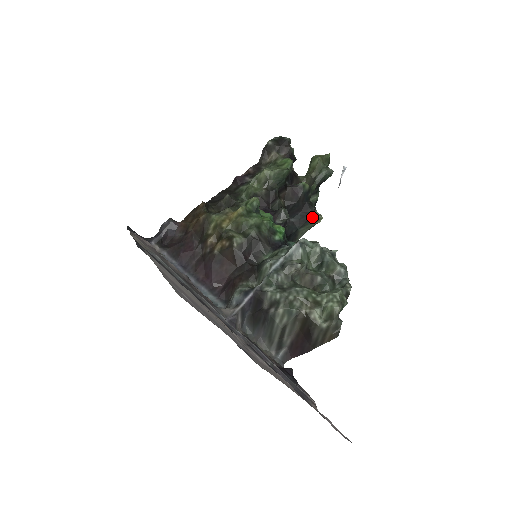
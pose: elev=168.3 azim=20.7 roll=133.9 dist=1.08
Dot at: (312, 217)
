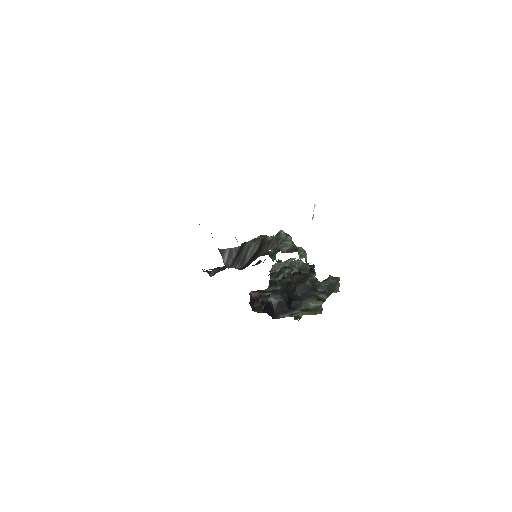
Dot at: (315, 297)
